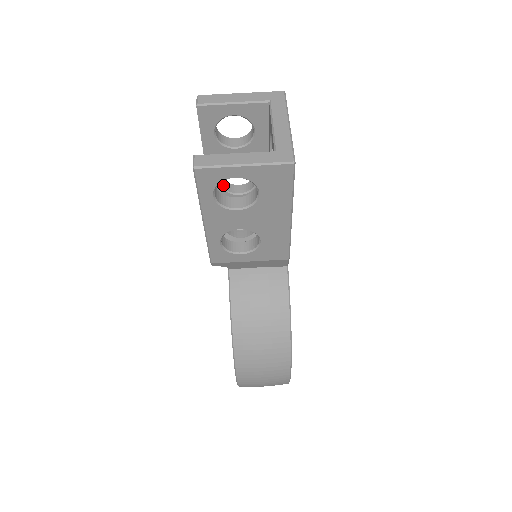
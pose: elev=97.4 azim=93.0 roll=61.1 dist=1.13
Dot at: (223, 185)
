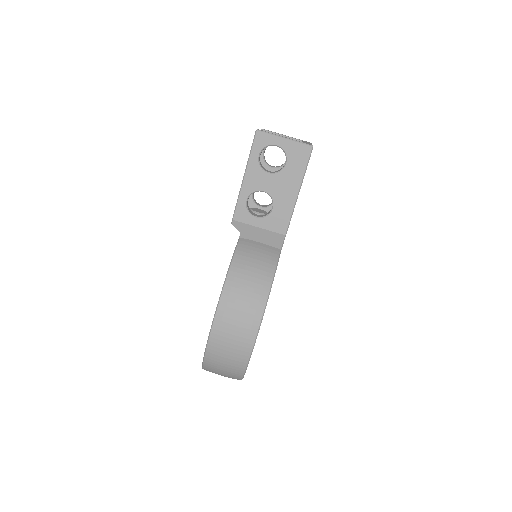
Dot at: (253, 196)
